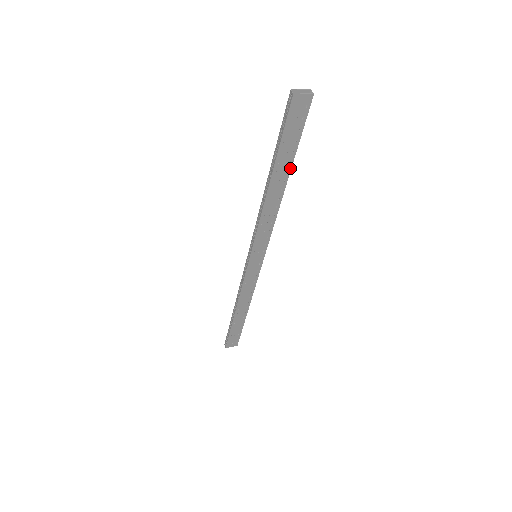
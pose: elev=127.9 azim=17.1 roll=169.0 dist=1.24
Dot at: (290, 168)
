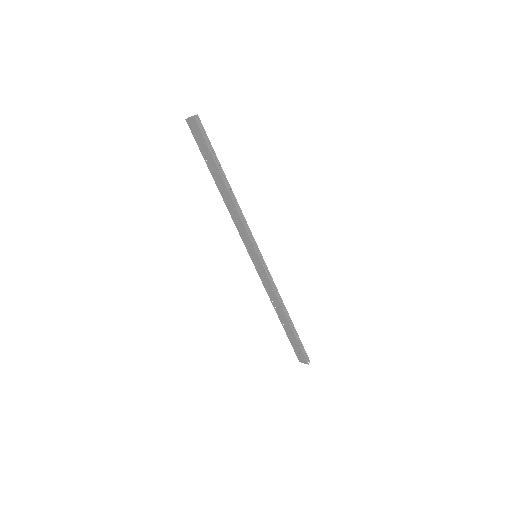
Dot at: (220, 174)
